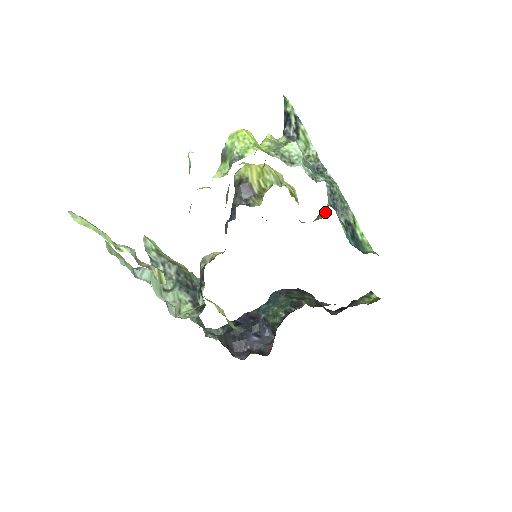
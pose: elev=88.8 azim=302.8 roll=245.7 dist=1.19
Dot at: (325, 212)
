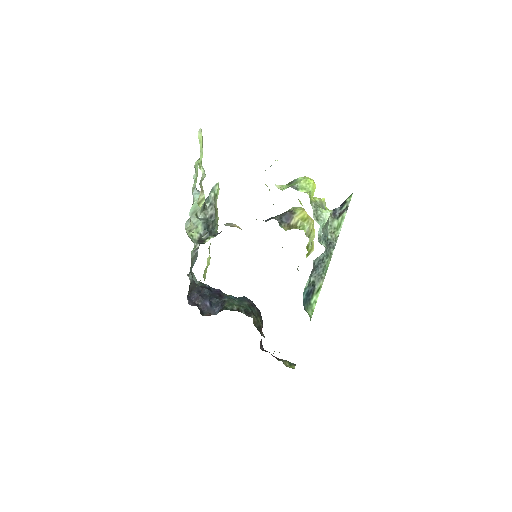
Dot at: occluded
